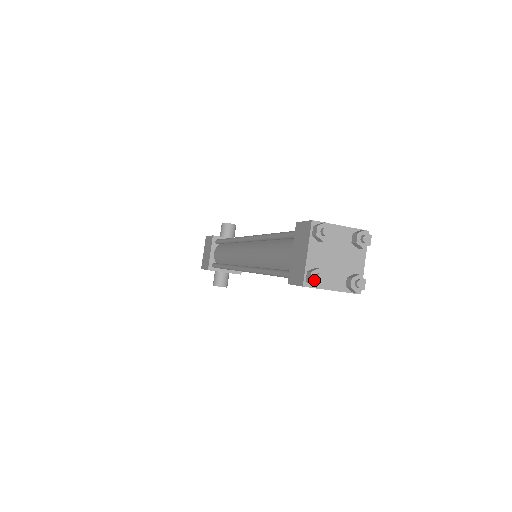
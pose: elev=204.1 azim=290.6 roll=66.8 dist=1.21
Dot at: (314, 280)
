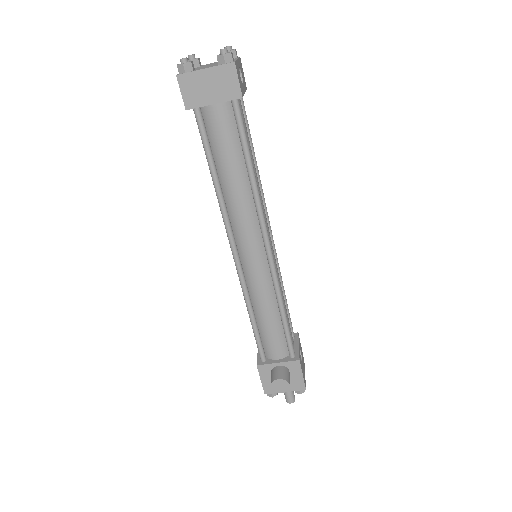
Dot at: (181, 64)
